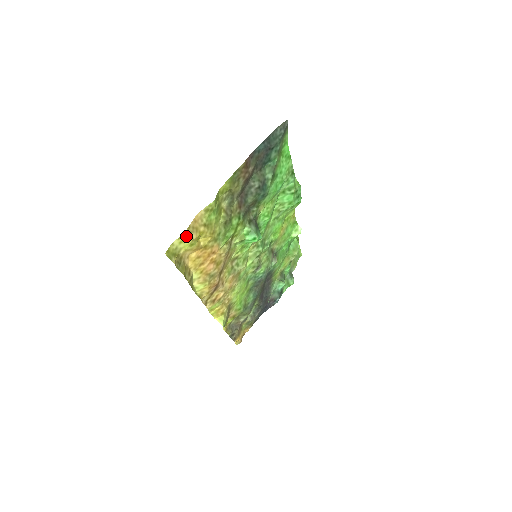
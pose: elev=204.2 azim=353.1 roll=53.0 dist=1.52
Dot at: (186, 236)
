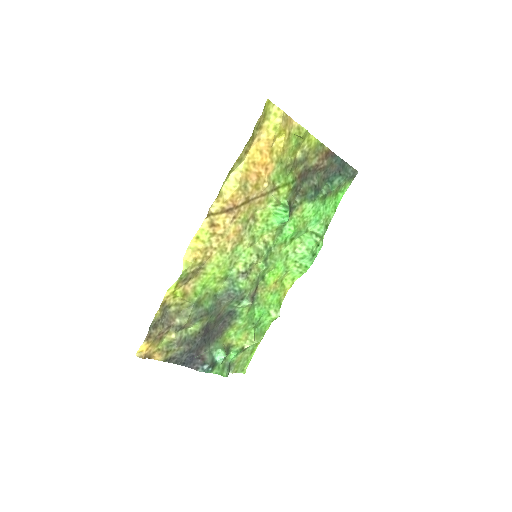
Dot at: (282, 115)
